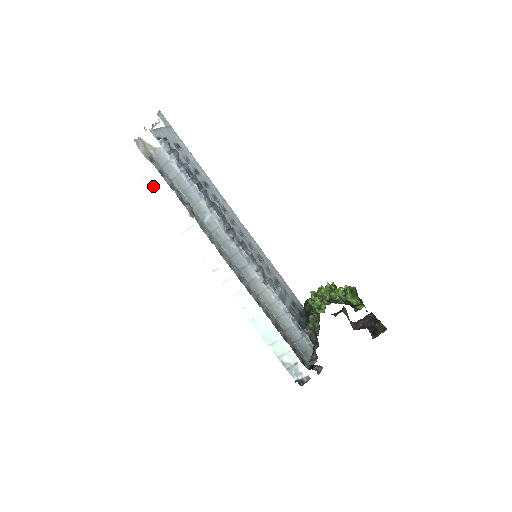
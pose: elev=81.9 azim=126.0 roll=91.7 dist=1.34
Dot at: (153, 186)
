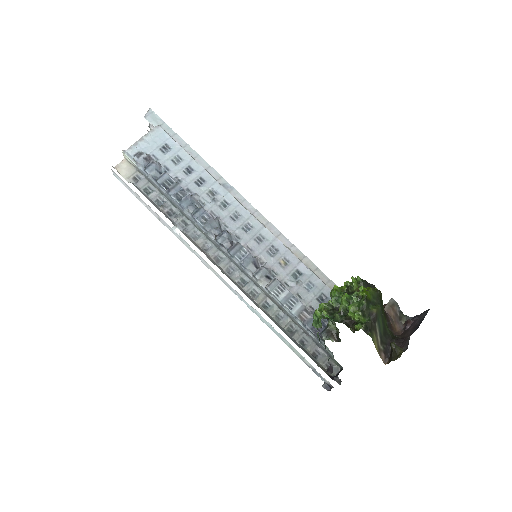
Dot at: (145, 205)
